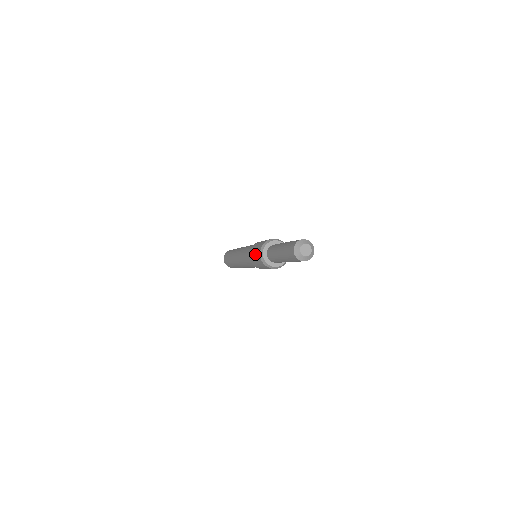
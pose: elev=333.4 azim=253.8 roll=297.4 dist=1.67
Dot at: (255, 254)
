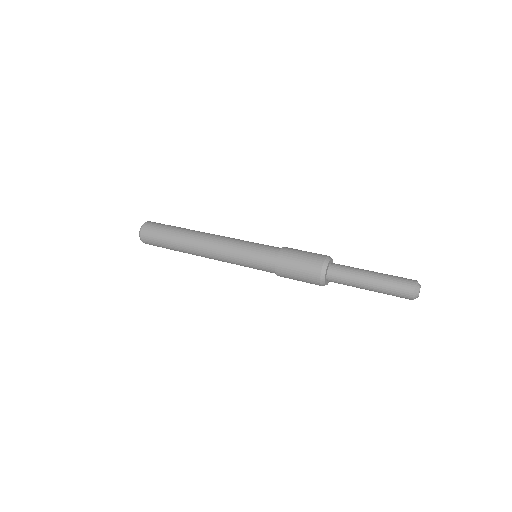
Dot at: (304, 262)
